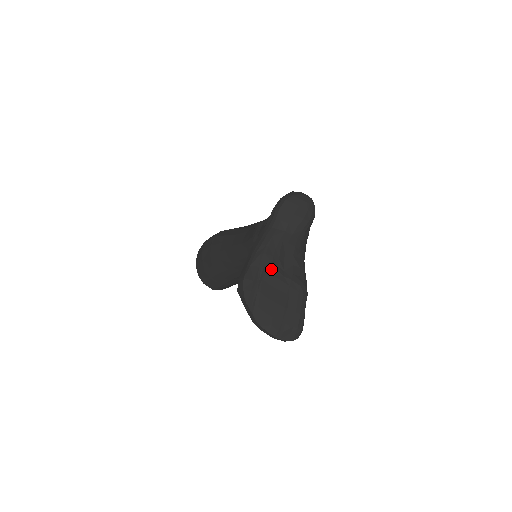
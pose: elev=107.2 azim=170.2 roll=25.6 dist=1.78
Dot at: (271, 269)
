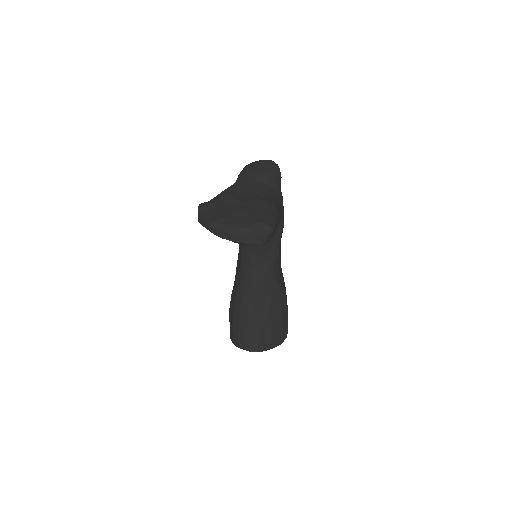
Dot at: (230, 197)
